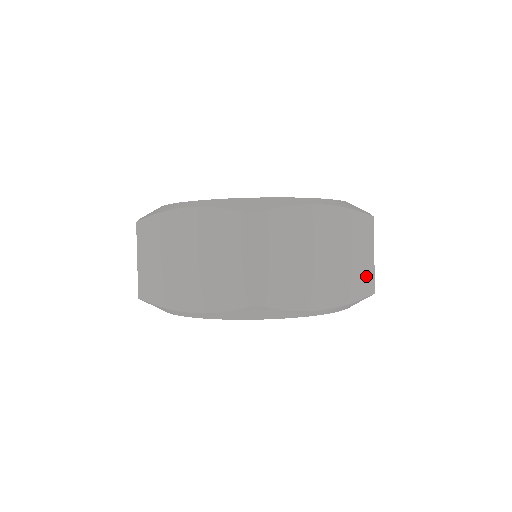
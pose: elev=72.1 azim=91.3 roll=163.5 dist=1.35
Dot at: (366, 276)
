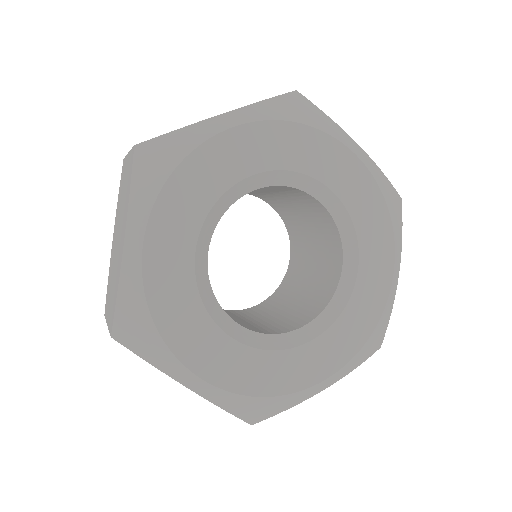
Dot at: occluded
